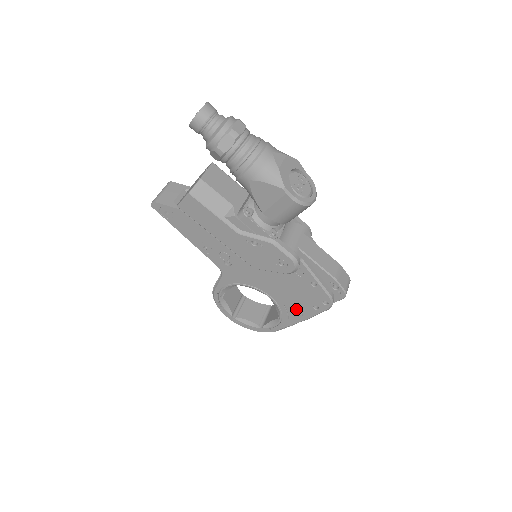
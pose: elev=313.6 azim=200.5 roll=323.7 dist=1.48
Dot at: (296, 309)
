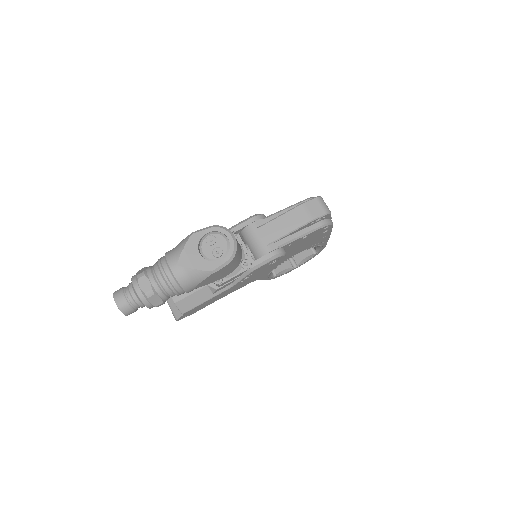
Dot at: (317, 241)
